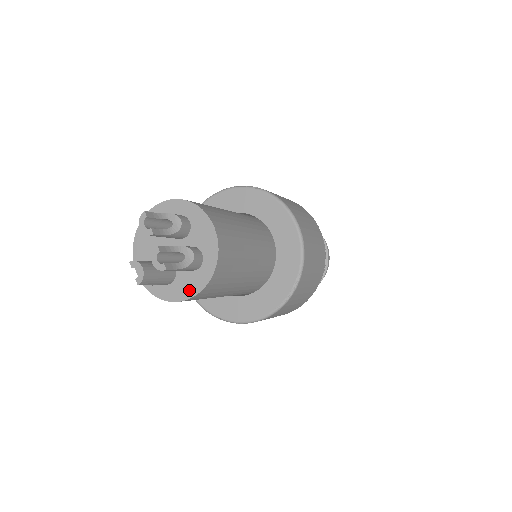
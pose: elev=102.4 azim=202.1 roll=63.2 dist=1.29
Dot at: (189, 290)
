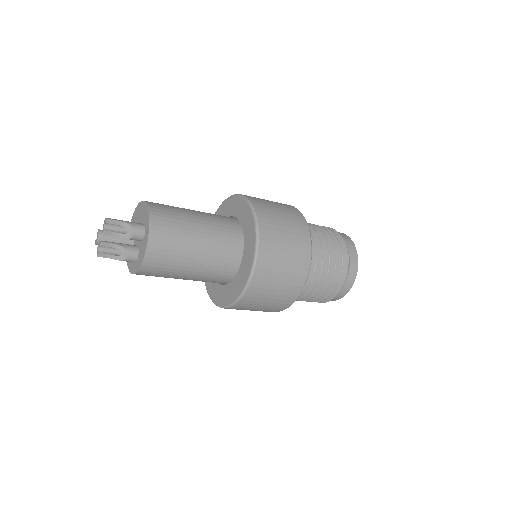
Dot at: (129, 264)
